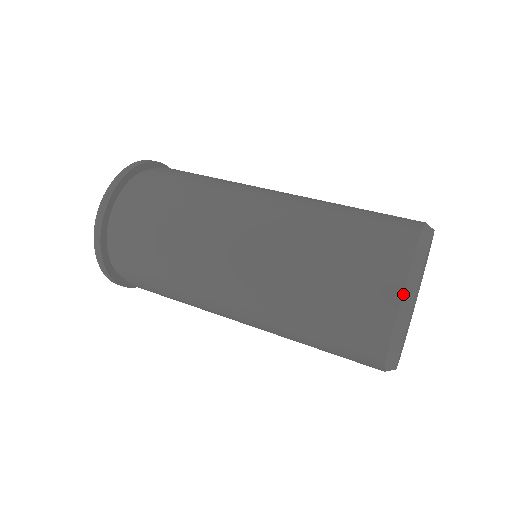
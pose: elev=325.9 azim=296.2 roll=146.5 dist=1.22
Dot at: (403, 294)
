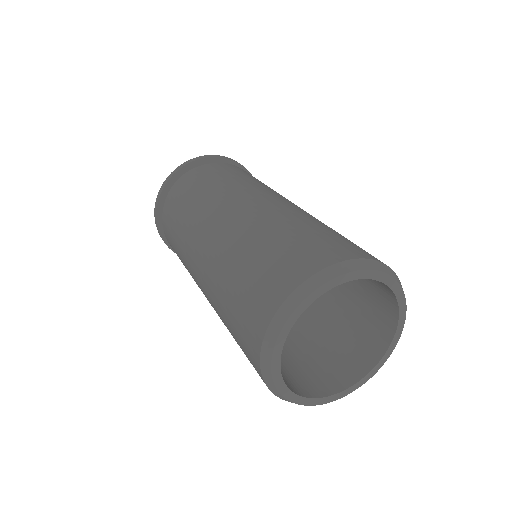
Dot at: (337, 263)
